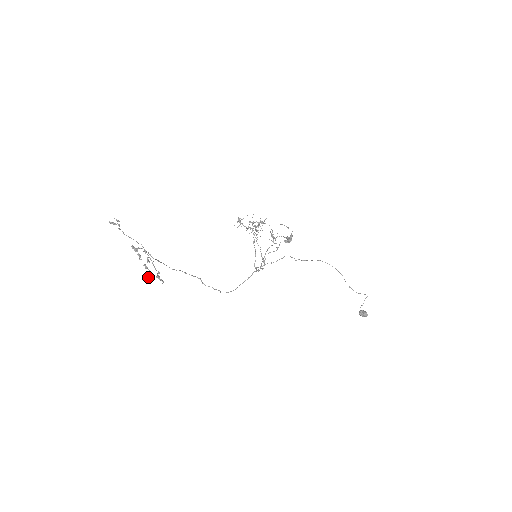
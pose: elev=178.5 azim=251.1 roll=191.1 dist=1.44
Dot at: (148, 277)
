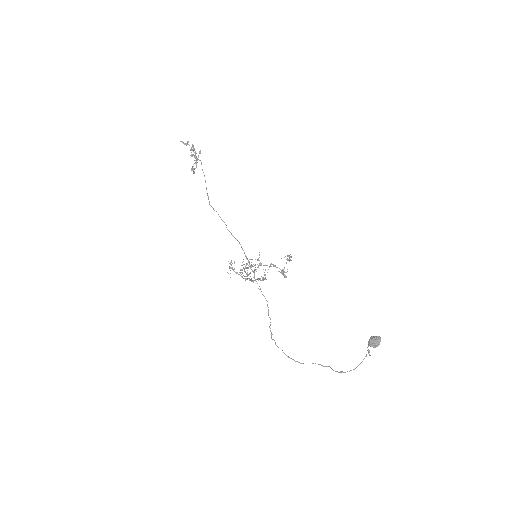
Dot at: (195, 151)
